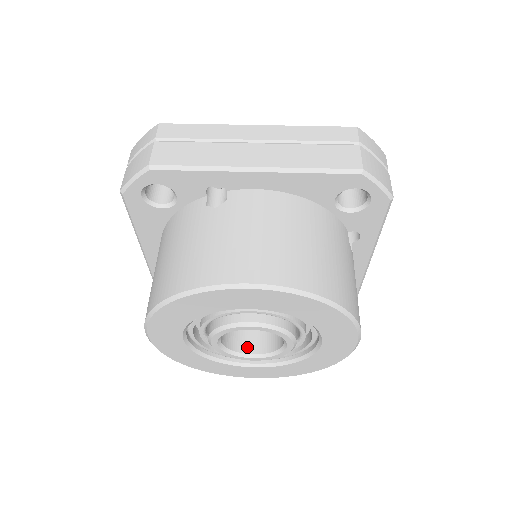
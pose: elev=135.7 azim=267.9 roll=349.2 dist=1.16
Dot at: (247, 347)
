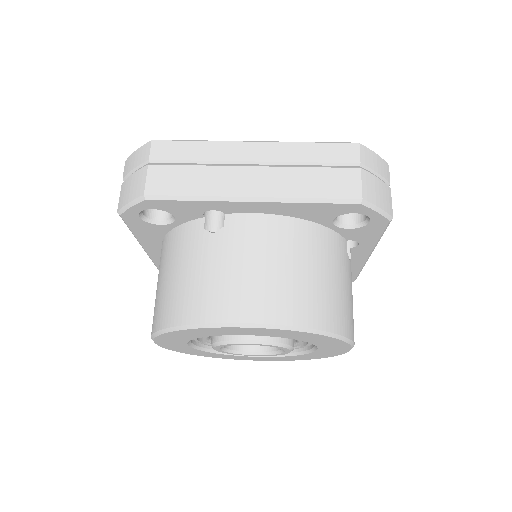
Dot at: (248, 345)
